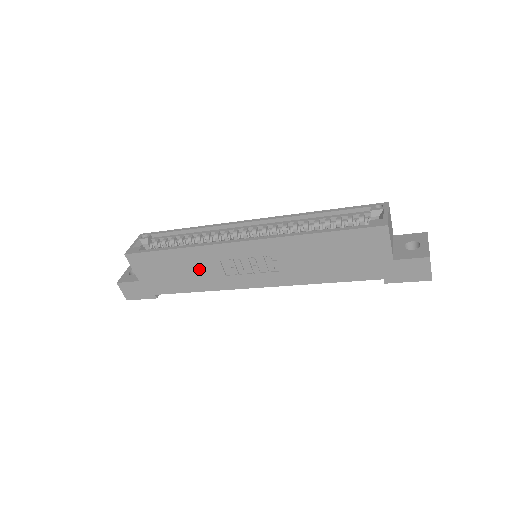
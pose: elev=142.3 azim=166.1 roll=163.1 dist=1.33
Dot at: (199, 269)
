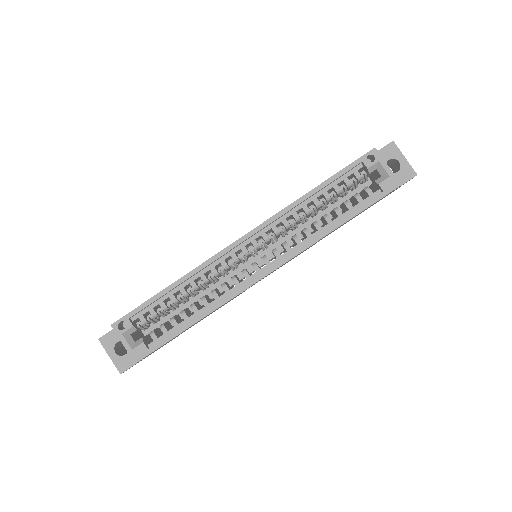
Dot at: occluded
